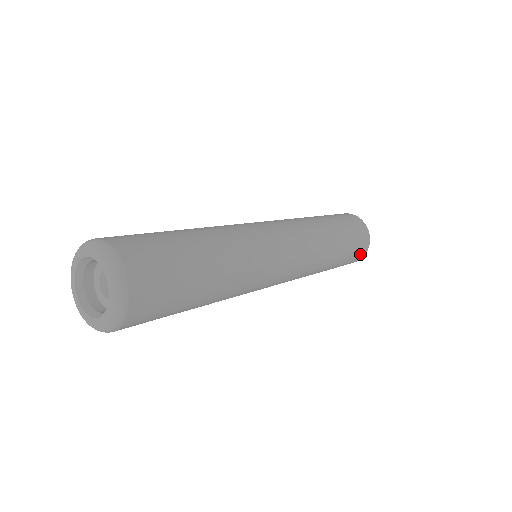
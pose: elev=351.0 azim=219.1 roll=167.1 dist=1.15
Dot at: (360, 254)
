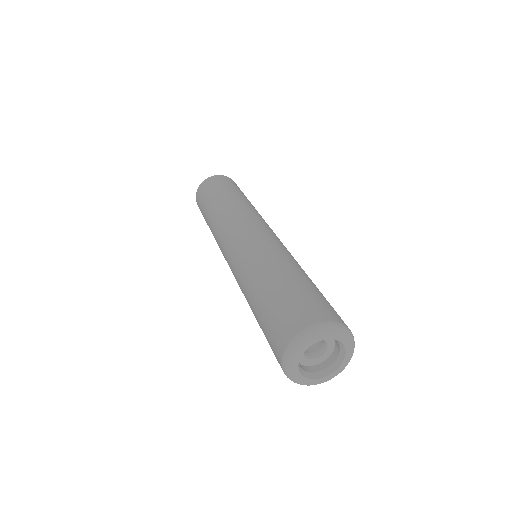
Dot at: occluded
